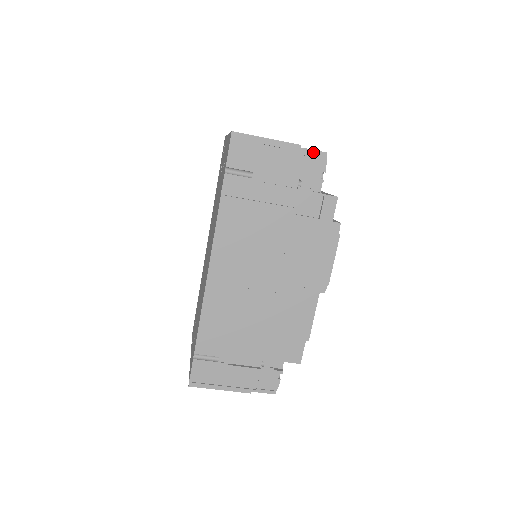
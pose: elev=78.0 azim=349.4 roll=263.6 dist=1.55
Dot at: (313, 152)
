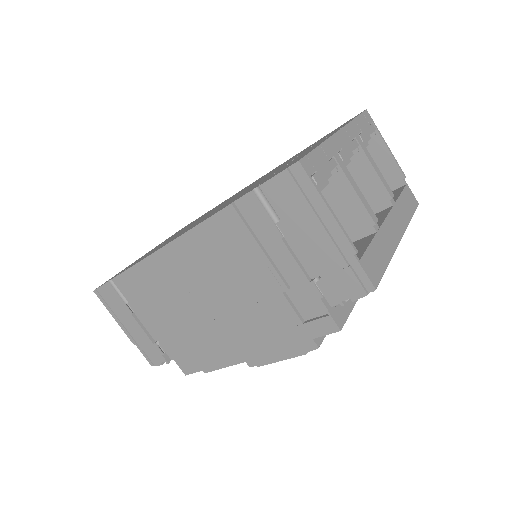
Dot at: (362, 273)
